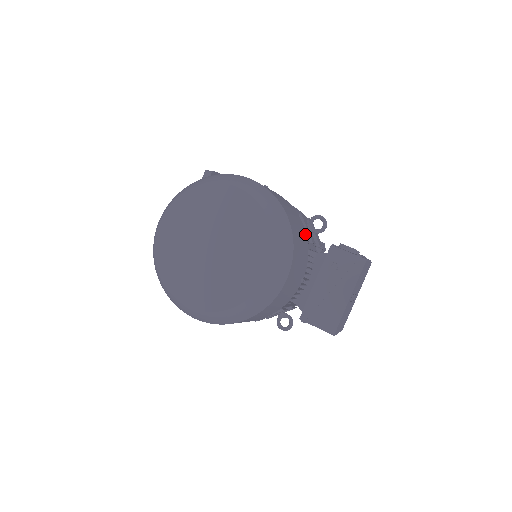
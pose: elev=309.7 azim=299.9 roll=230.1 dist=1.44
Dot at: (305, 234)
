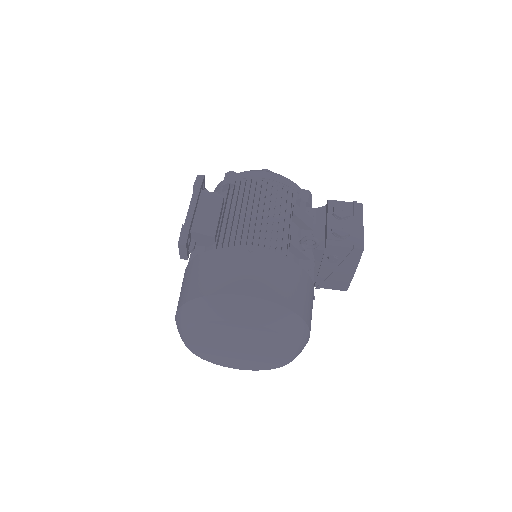
Dot at: (305, 274)
